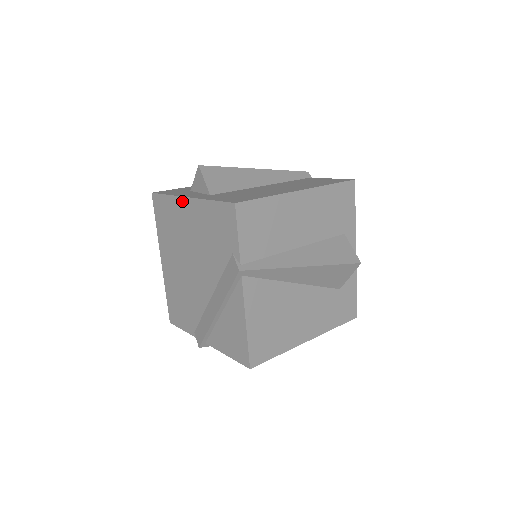
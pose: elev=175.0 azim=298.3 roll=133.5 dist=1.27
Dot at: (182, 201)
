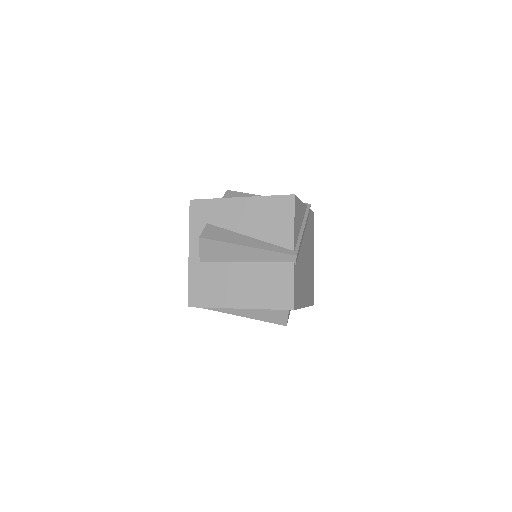
Dot at: (190, 246)
